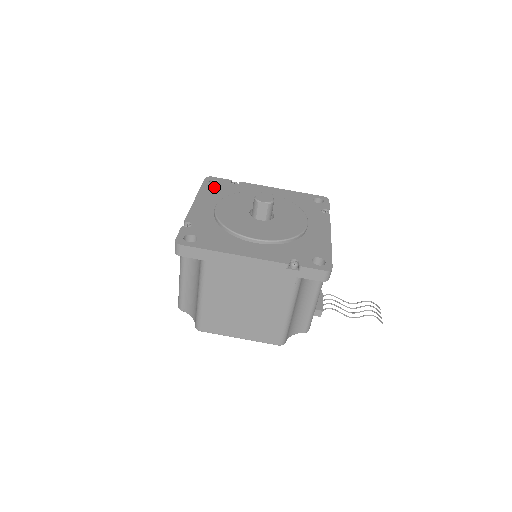
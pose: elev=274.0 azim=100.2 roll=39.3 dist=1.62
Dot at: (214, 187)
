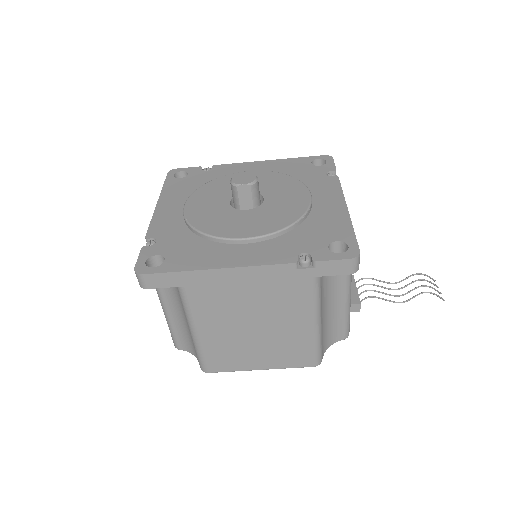
Dot at: (180, 181)
